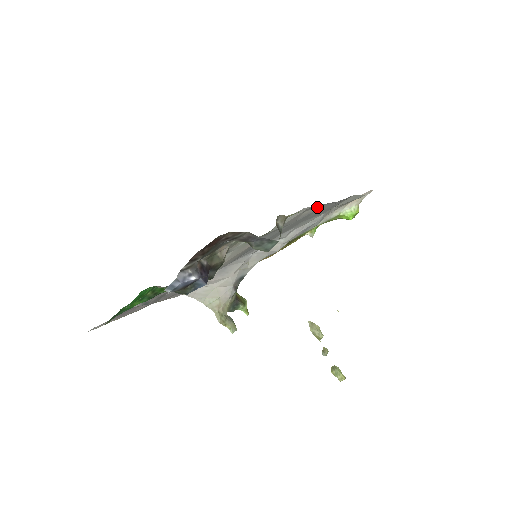
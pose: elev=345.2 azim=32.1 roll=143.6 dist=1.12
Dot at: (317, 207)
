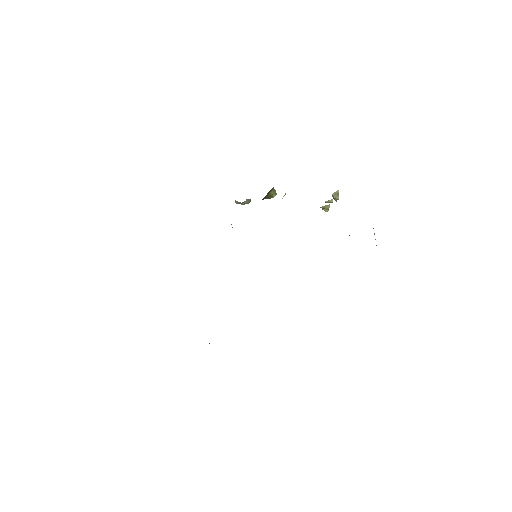
Dot at: occluded
